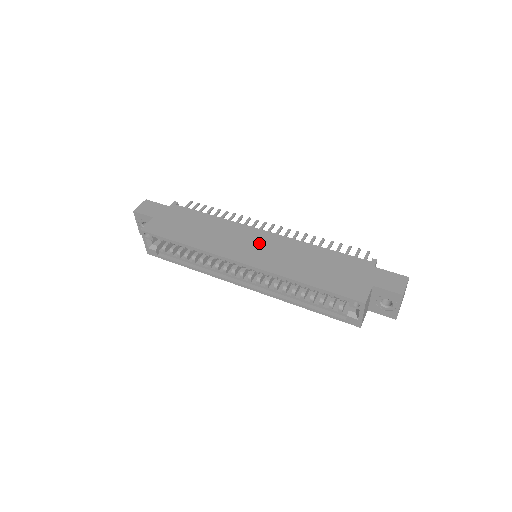
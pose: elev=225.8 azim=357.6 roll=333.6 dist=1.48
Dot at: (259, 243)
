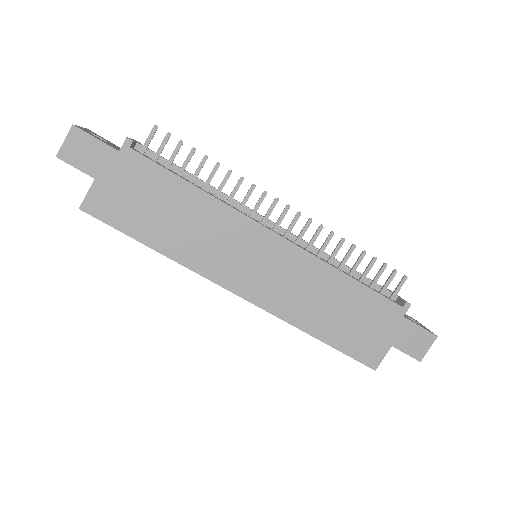
Dot at: (264, 259)
